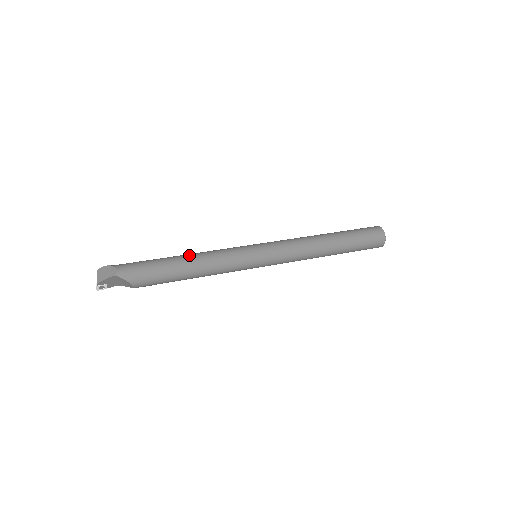
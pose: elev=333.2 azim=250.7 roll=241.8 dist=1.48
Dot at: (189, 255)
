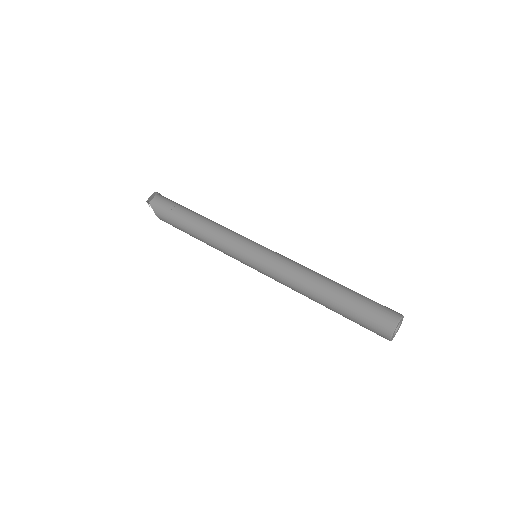
Dot at: (203, 219)
